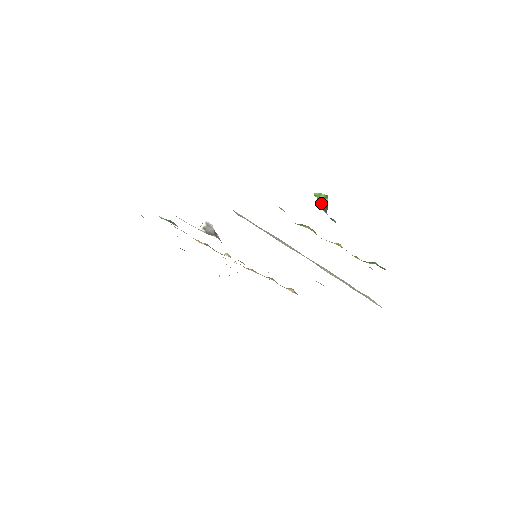
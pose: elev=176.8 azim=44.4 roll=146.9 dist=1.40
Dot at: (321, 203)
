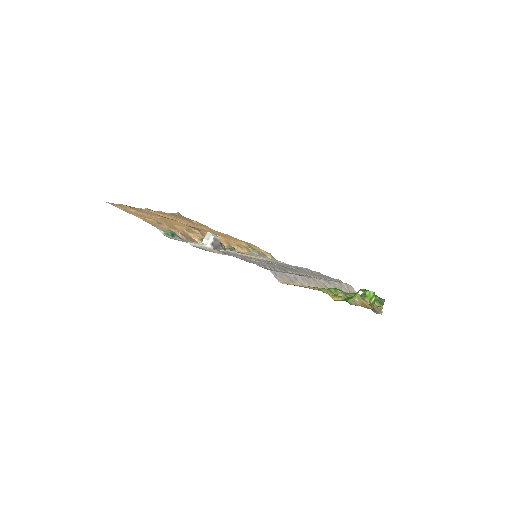
Dot at: (371, 304)
